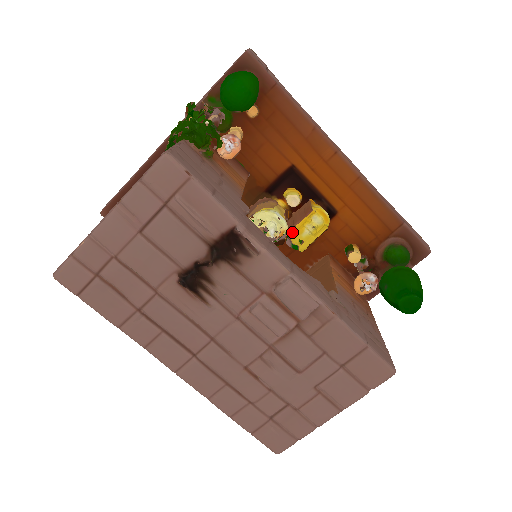
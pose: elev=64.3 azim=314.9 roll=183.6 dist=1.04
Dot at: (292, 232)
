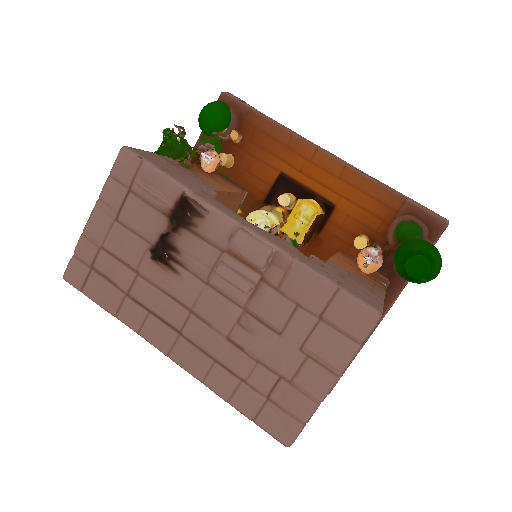
Dot at: (285, 226)
